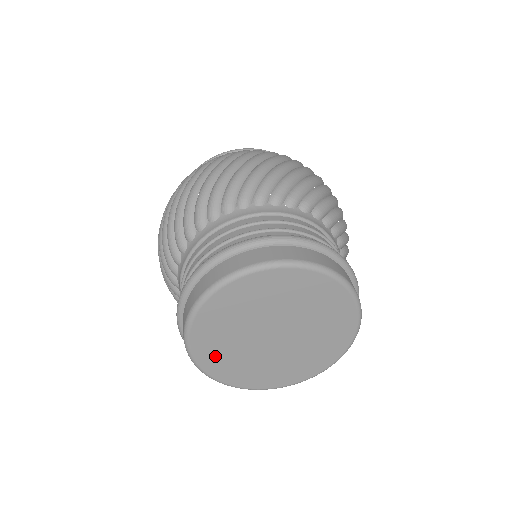
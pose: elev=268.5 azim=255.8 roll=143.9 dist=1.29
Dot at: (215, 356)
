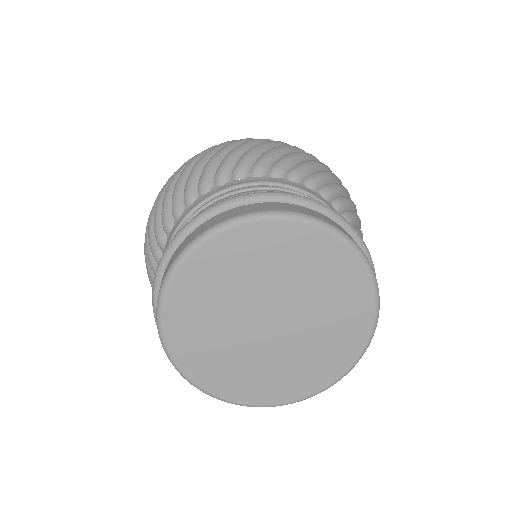
Dot at: (191, 336)
